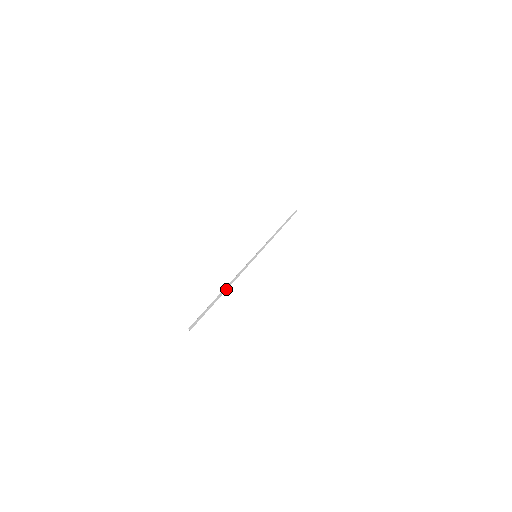
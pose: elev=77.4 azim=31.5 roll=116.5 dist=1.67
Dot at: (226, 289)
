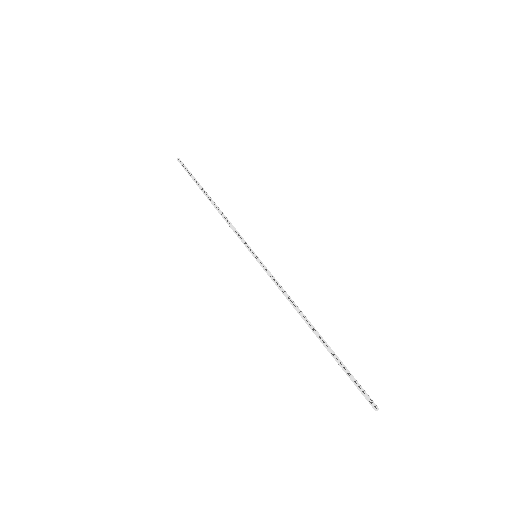
Dot at: (313, 326)
